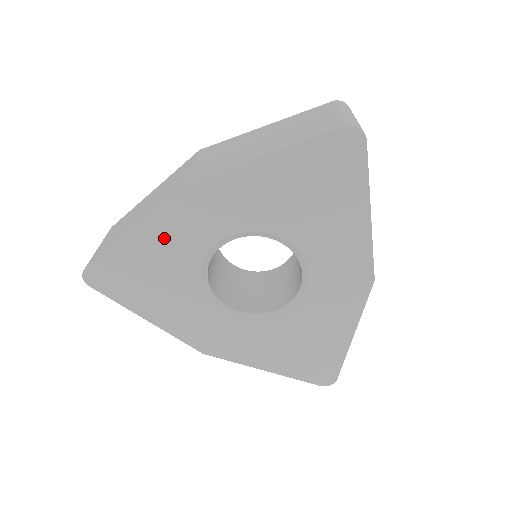
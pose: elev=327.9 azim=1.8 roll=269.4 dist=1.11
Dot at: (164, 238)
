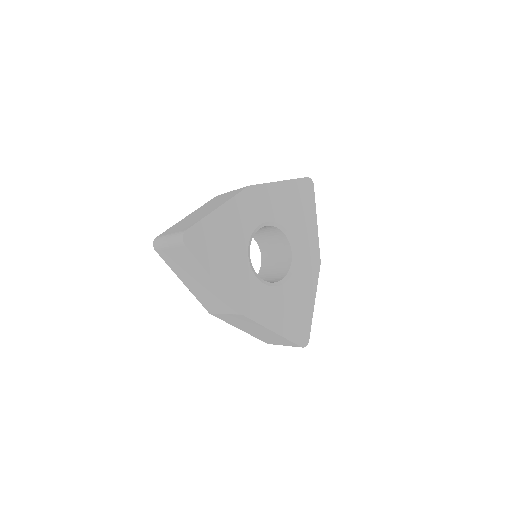
Dot at: (234, 217)
